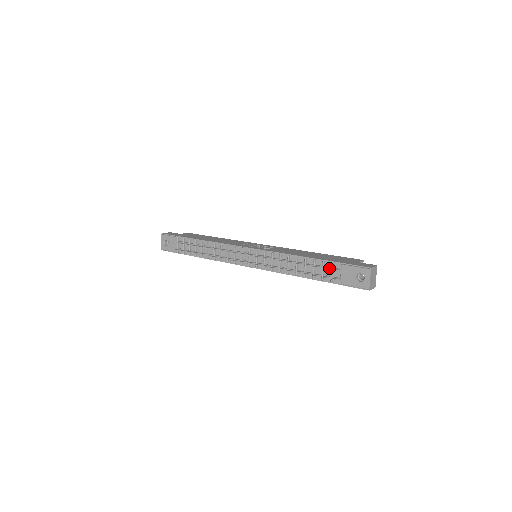
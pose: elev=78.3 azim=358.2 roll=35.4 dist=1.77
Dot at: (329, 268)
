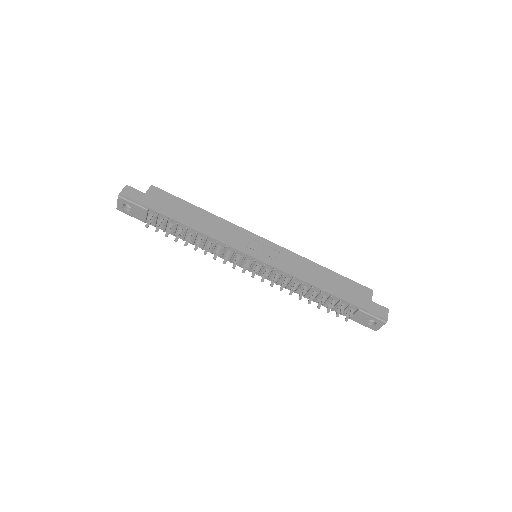
Dot at: (344, 306)
